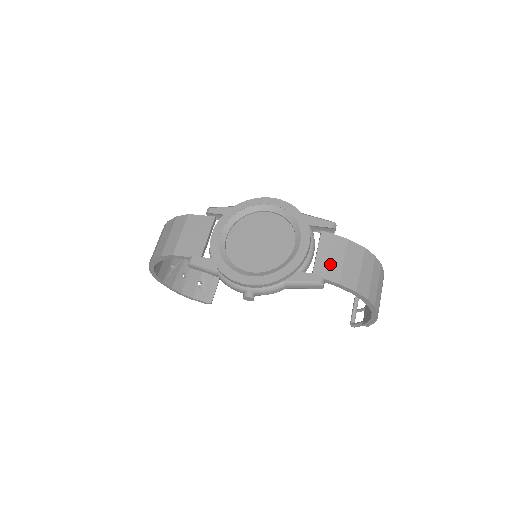
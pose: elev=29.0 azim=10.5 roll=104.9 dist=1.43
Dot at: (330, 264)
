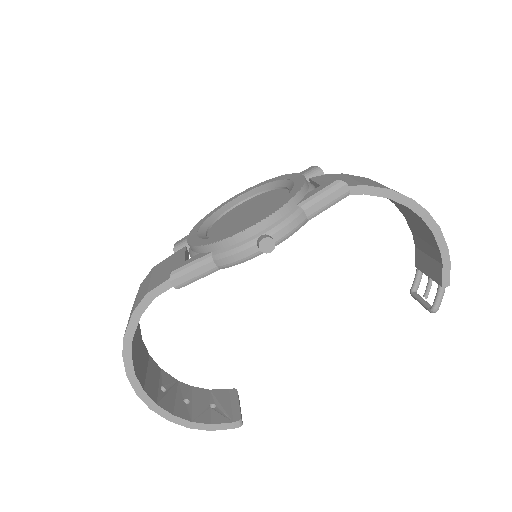
Dot at: occluded
